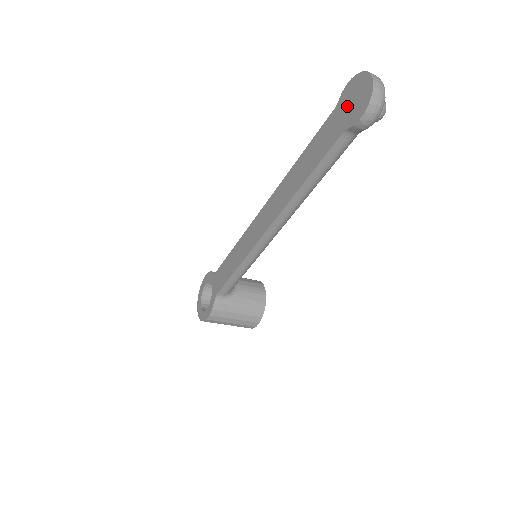
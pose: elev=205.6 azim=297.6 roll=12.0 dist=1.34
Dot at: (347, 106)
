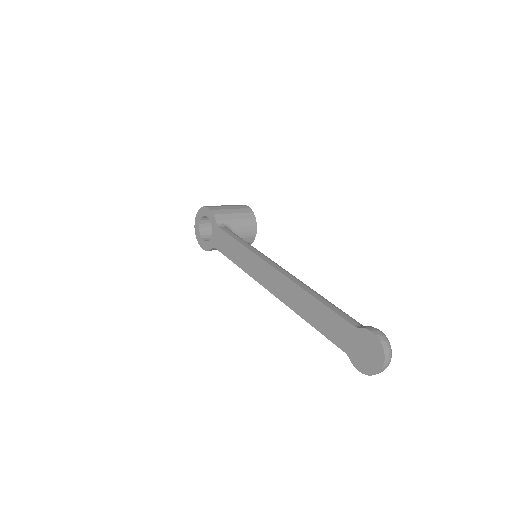
Dot at: (360, 346)
